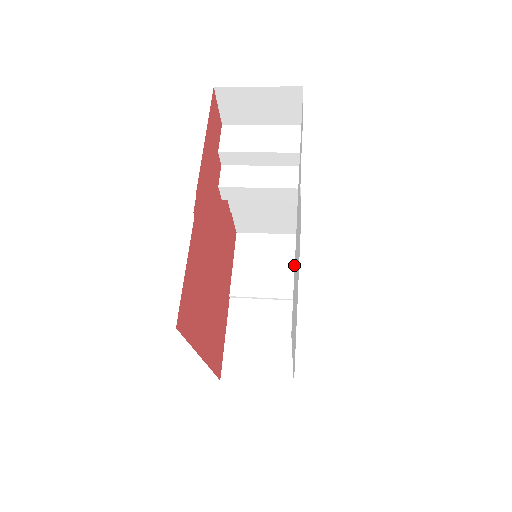
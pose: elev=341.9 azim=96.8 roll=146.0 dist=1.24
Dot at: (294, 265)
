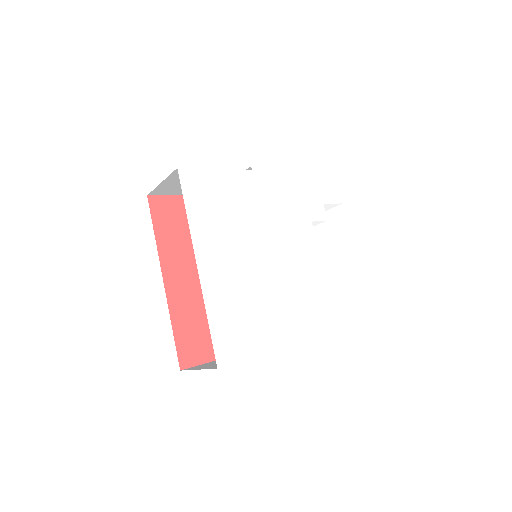
Dot at: occluded
